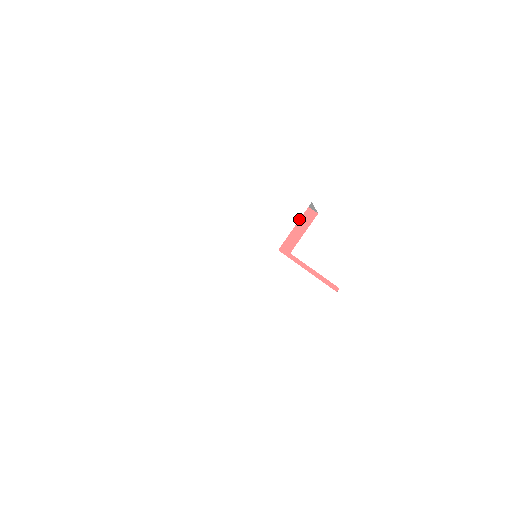
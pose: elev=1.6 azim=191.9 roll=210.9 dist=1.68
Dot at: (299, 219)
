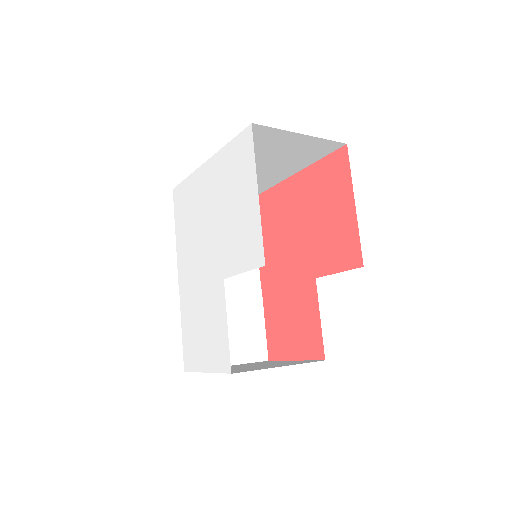
Dot at: (249, 270)
